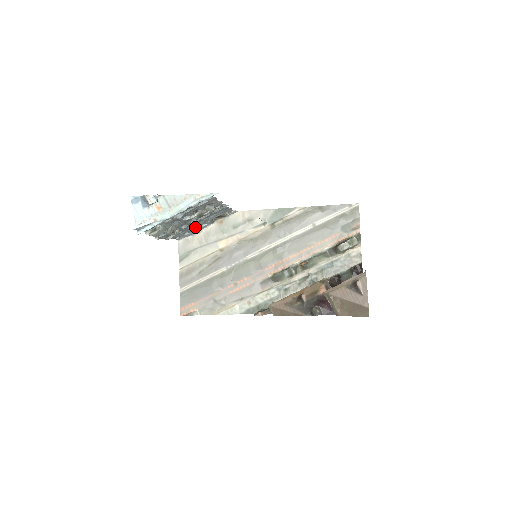
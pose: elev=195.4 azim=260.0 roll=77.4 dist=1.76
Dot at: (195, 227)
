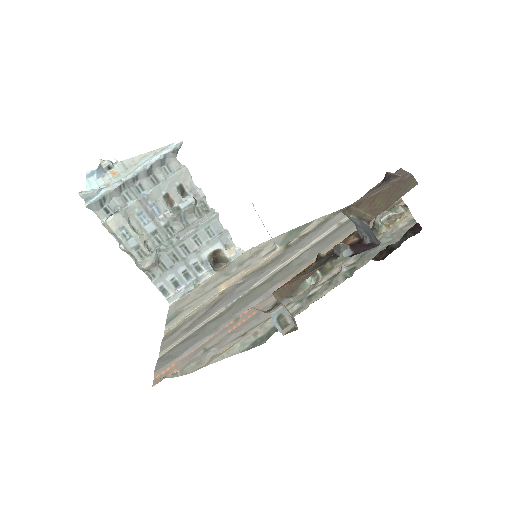
Dot at: (186, 269)
